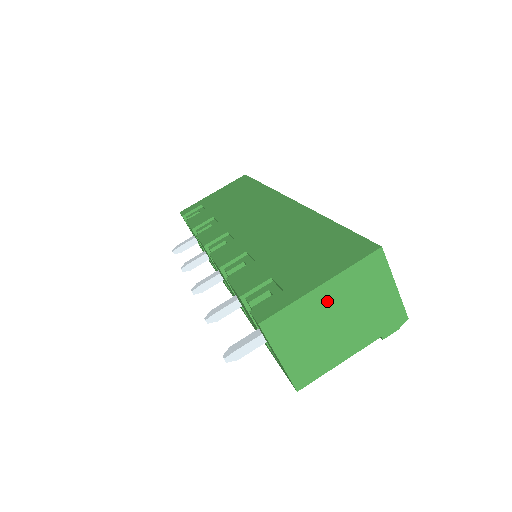
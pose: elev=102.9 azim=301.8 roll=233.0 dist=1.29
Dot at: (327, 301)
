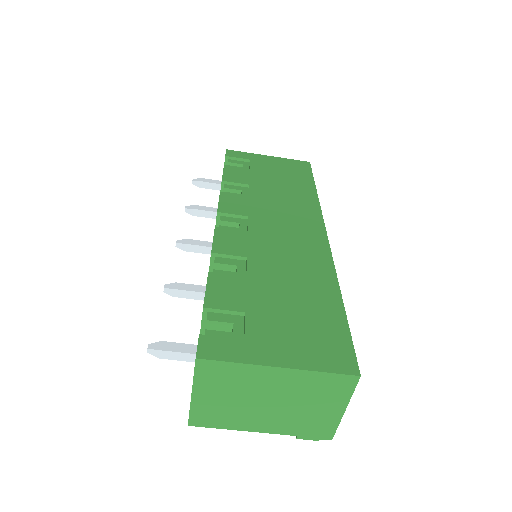
Dot at: (273, 382)
